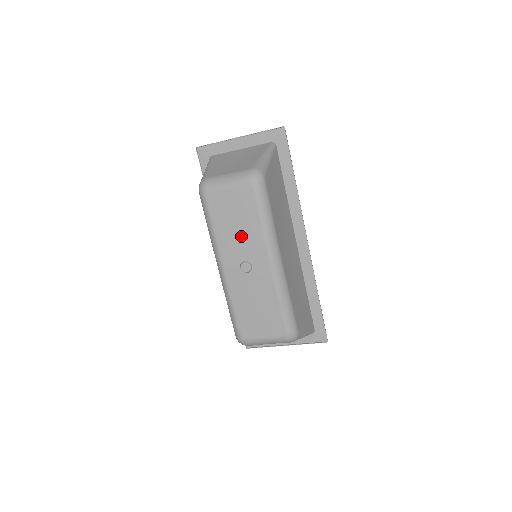
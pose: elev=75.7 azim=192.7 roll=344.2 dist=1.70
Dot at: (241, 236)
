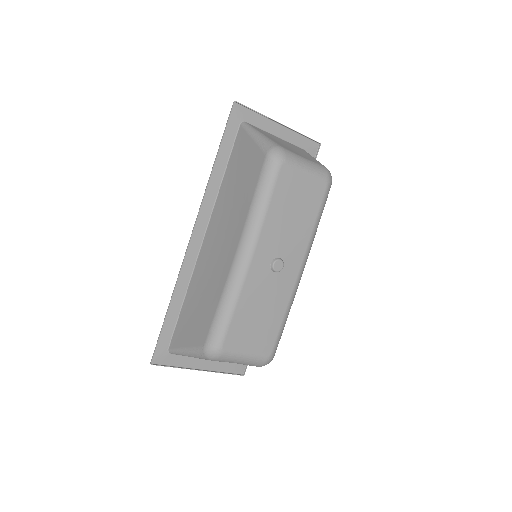
Dot at: (290, 229)
